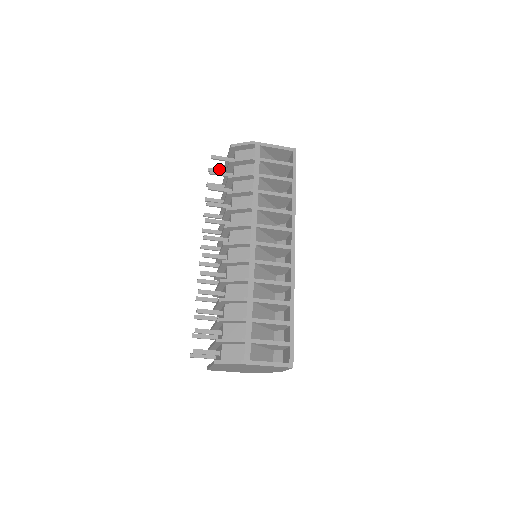
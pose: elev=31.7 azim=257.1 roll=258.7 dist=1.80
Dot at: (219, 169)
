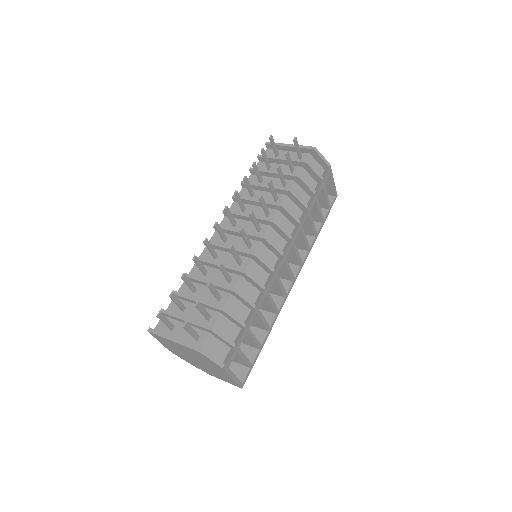
Dot at: occluded
